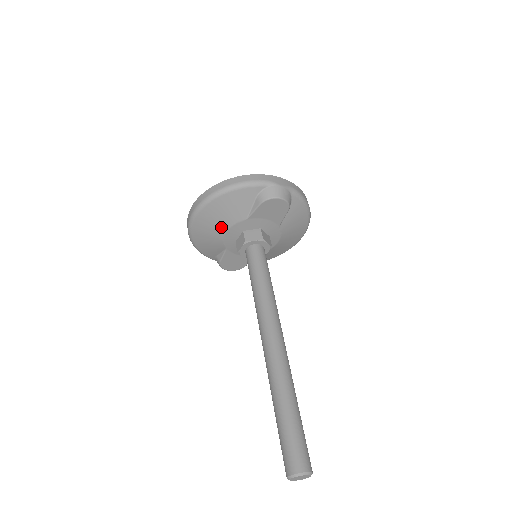
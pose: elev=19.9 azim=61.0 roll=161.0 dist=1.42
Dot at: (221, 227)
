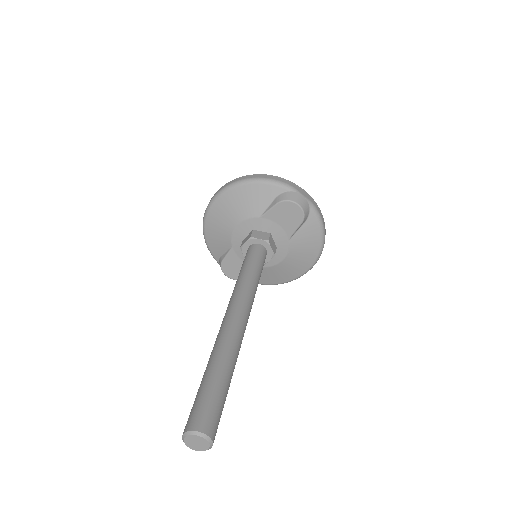
Dot at: (234, 218)
